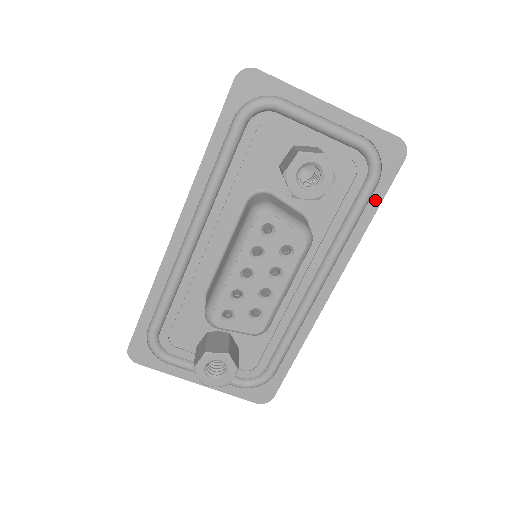
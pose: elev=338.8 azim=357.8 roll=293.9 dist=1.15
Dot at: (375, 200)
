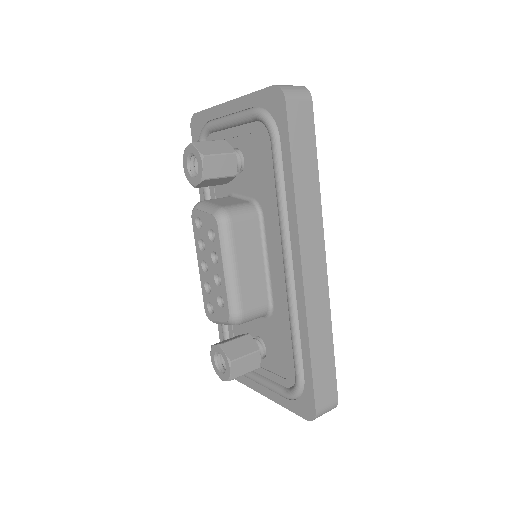
Dot at: (286, 155)
